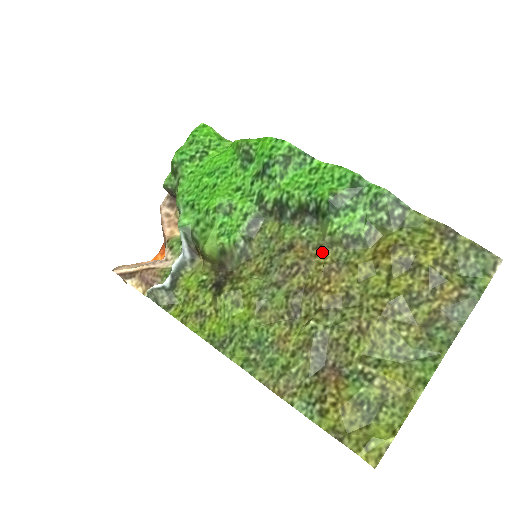
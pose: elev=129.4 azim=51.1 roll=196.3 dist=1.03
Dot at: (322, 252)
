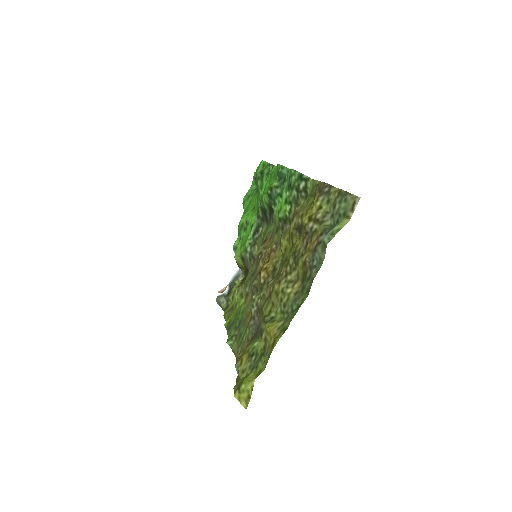
Dot at: (274, 239)
